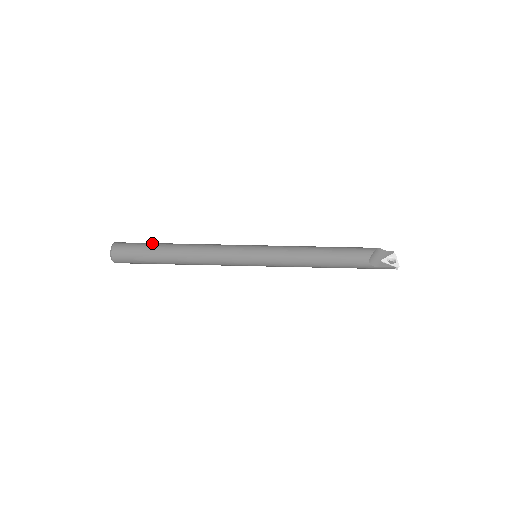
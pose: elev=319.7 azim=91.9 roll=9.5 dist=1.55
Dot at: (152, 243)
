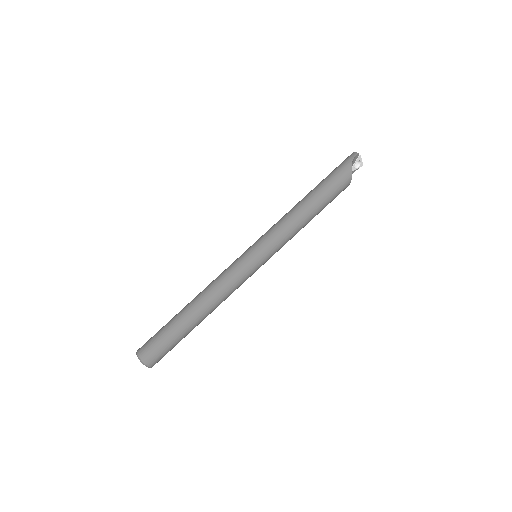
Dot at: (177, 336)
